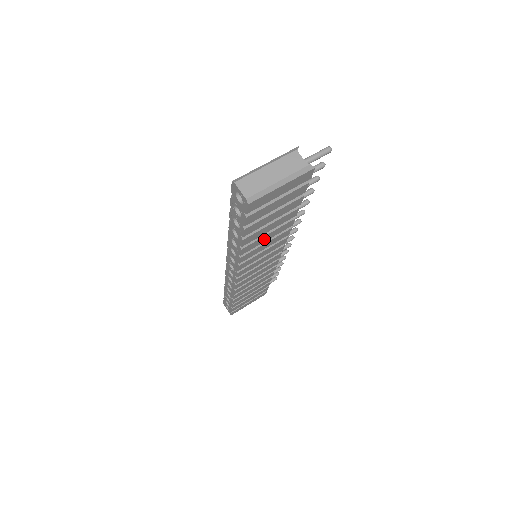
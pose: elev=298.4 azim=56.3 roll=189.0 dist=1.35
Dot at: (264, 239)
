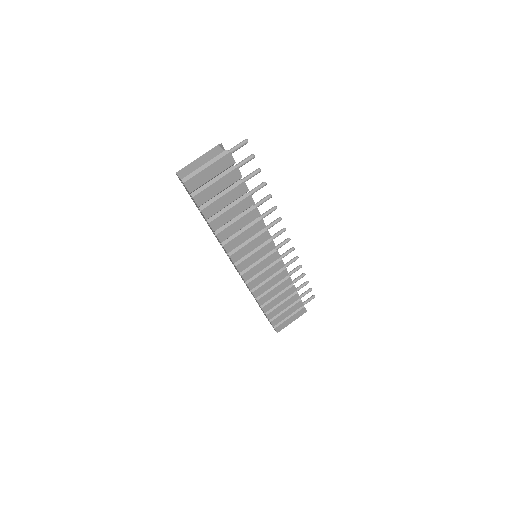
Dot at: (236, 227)
